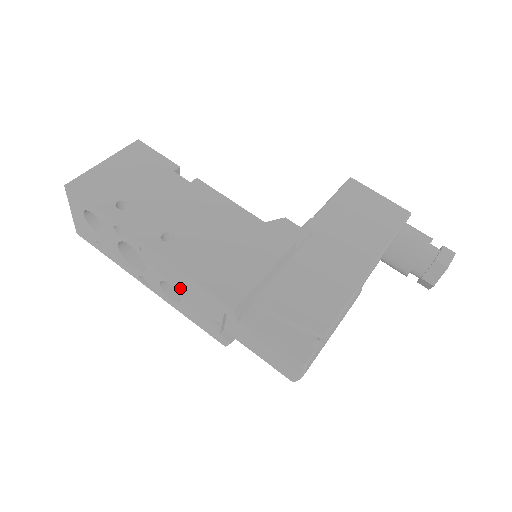
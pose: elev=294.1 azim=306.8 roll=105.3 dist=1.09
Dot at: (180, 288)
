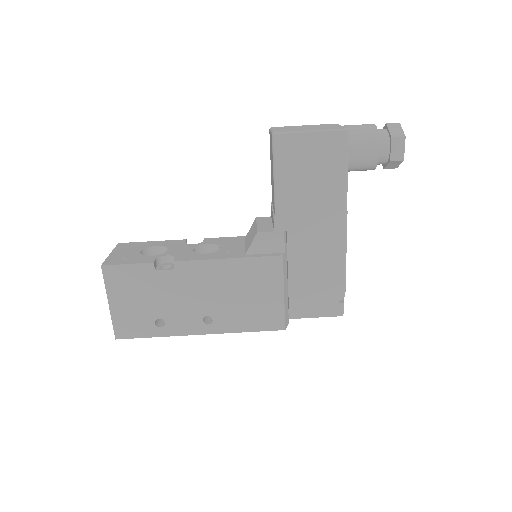
Dot at: occluded
